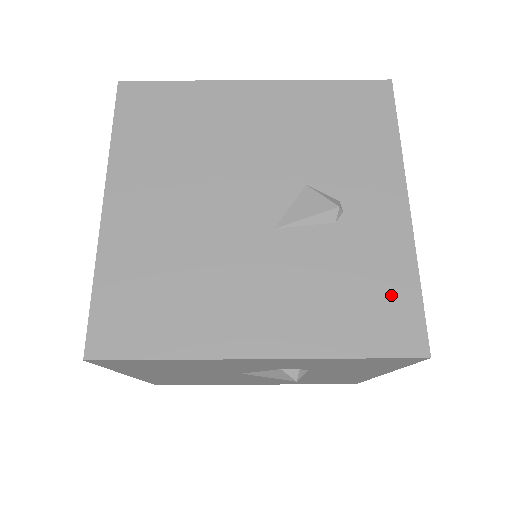
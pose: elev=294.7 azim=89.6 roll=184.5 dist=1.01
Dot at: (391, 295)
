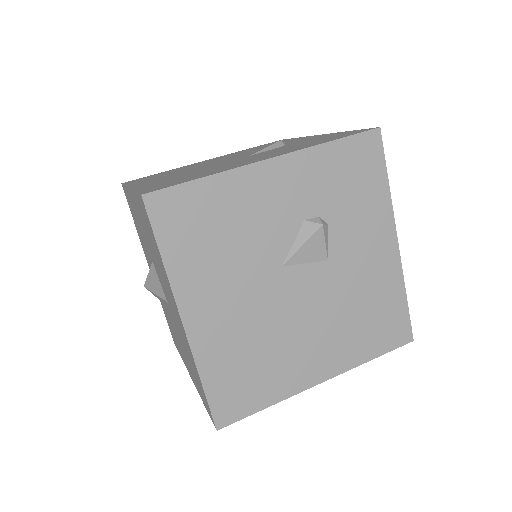
Dot at: (337, 135)
